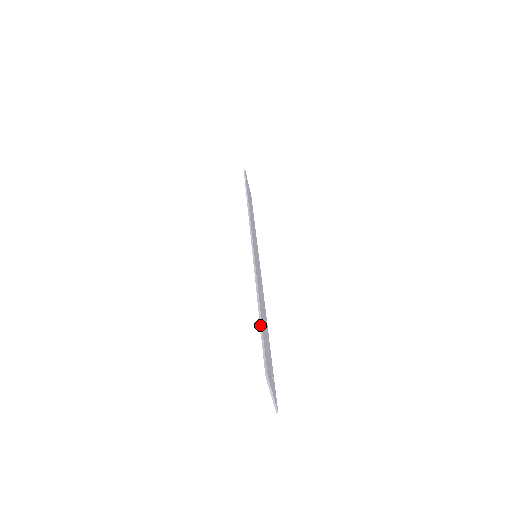
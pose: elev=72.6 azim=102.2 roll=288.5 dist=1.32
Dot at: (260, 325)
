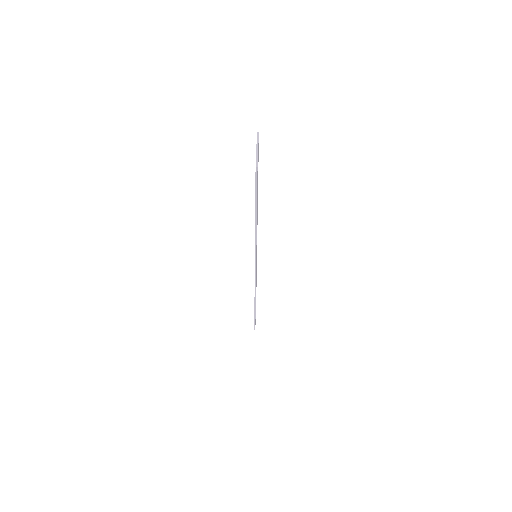
Dot at: occluded
